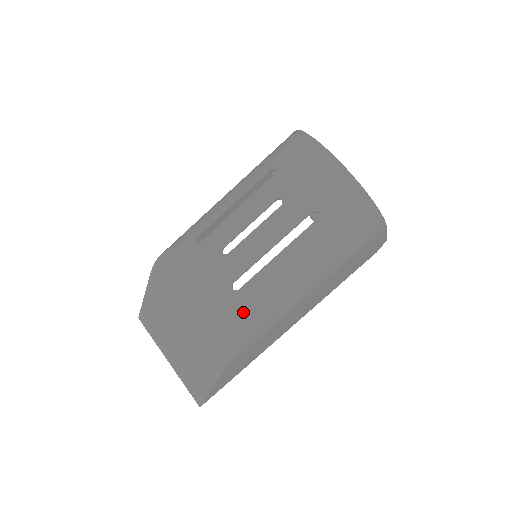
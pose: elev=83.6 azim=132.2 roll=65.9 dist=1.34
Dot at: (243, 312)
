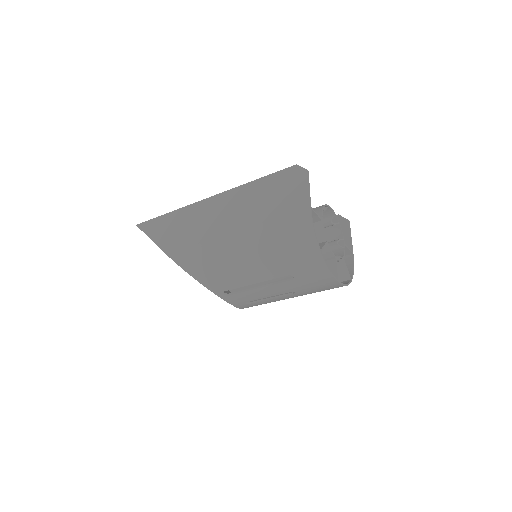
Dot at: occluded
